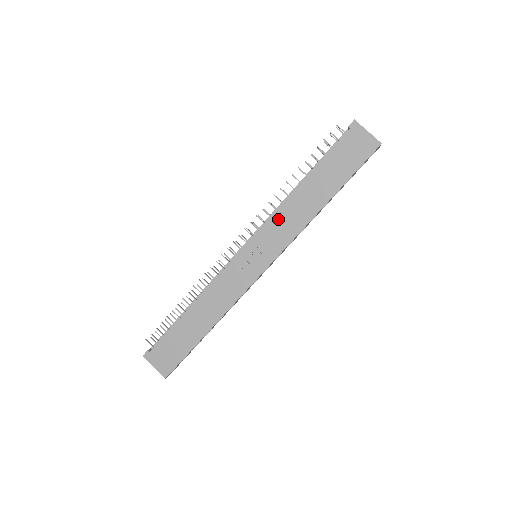
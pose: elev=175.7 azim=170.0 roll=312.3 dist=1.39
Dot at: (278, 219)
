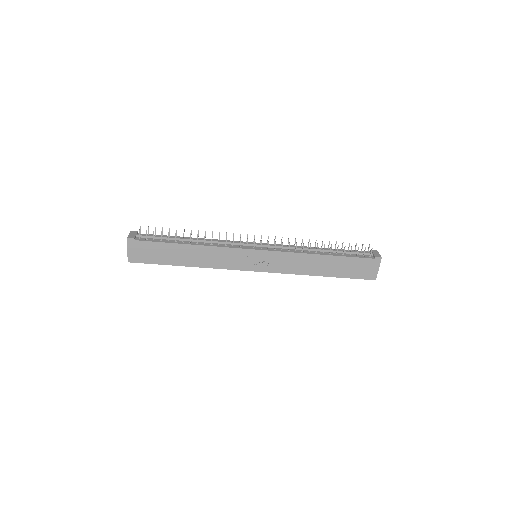
Dot at: (291, 257)
